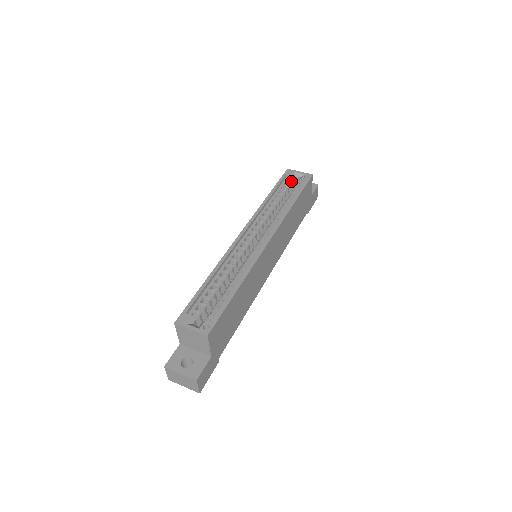
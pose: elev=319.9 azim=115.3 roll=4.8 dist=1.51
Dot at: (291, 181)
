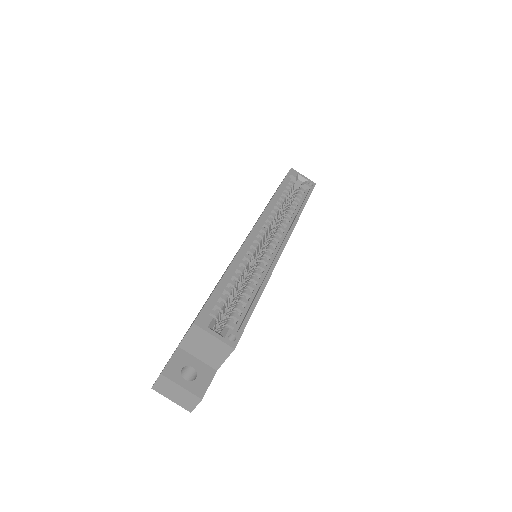
Dot at: (294, 182)
